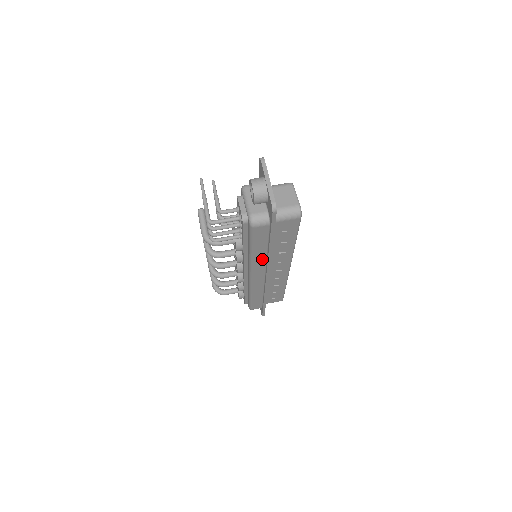
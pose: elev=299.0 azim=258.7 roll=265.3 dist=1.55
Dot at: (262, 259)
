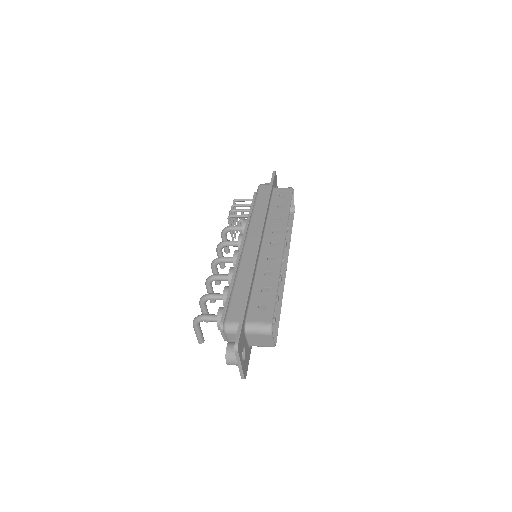
Dot at: (260, 218)
